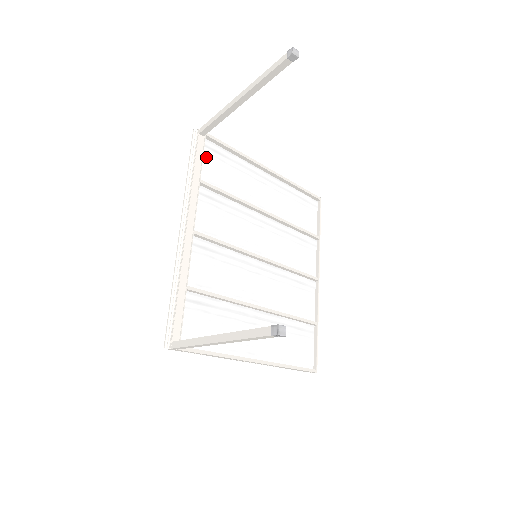
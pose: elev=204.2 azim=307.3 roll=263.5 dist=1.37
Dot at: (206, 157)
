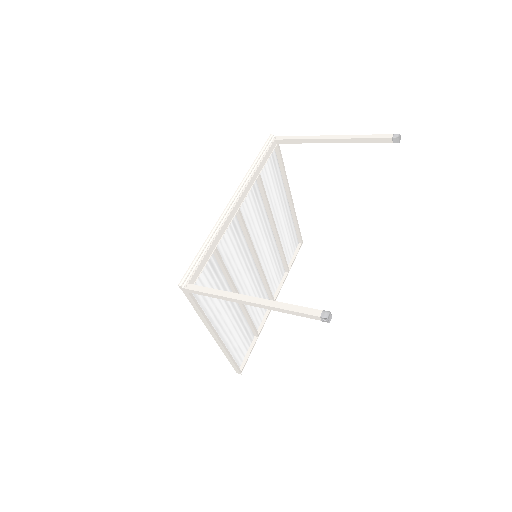
Dot at: (268, 159)
